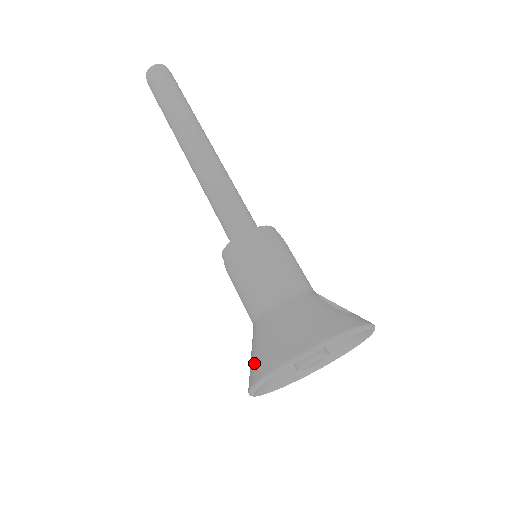
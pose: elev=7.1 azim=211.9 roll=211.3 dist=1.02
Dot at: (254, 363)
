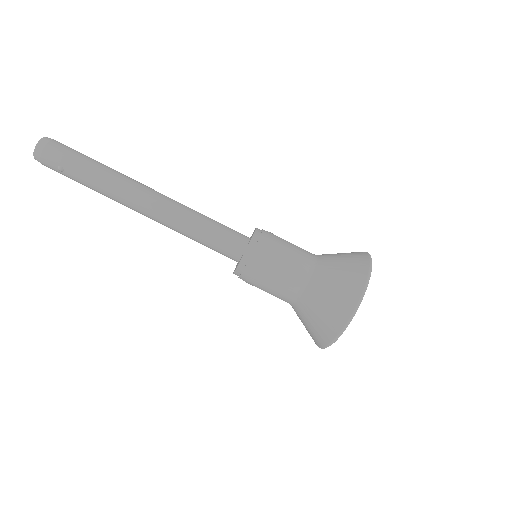
Dot at: (347, 284)
